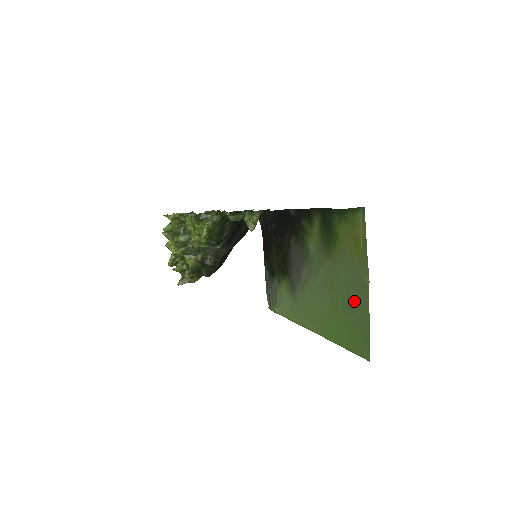
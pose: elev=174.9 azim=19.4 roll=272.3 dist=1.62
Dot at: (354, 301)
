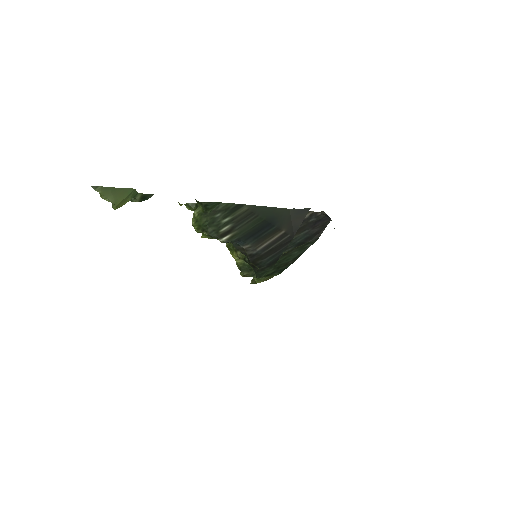
Dot at: occluded
